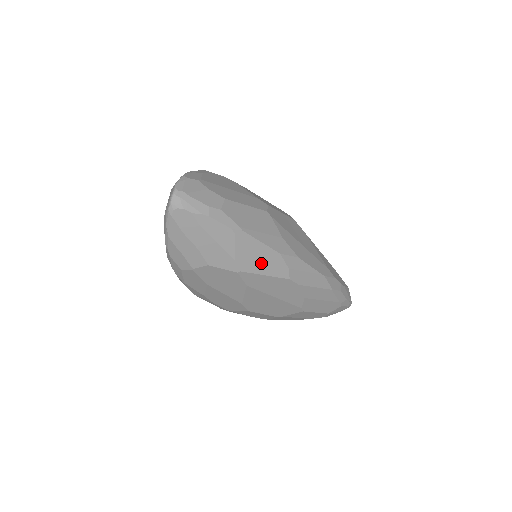
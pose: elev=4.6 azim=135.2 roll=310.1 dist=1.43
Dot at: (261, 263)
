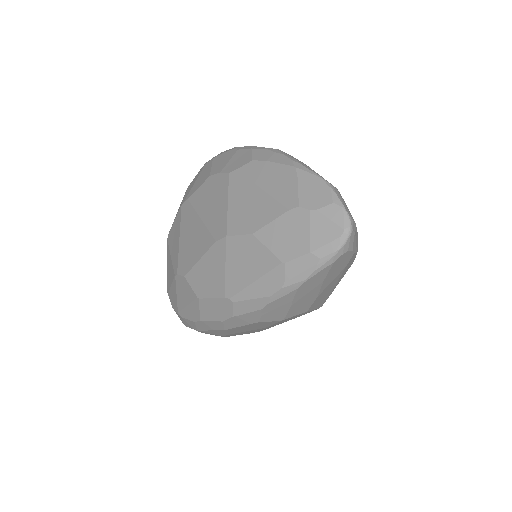
Dot at: occluded
